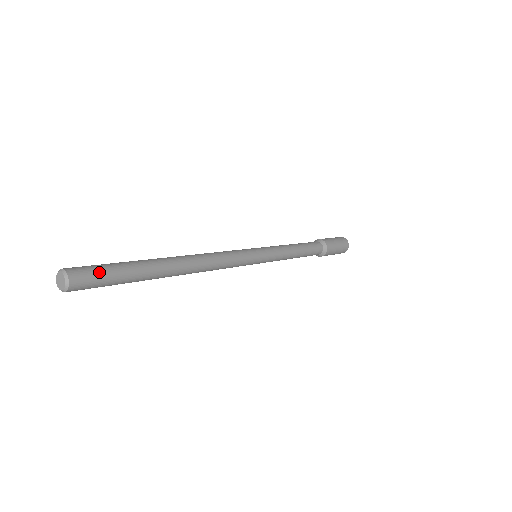
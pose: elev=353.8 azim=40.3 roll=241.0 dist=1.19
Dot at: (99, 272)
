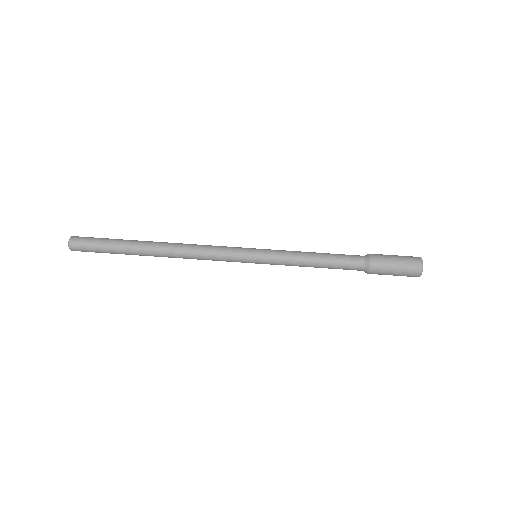
Dot at: (90, 250)
